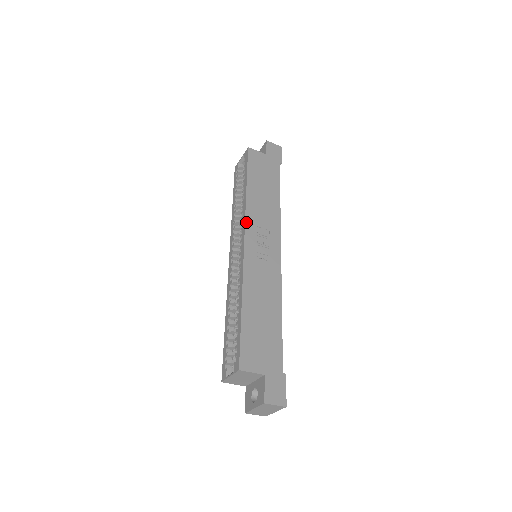
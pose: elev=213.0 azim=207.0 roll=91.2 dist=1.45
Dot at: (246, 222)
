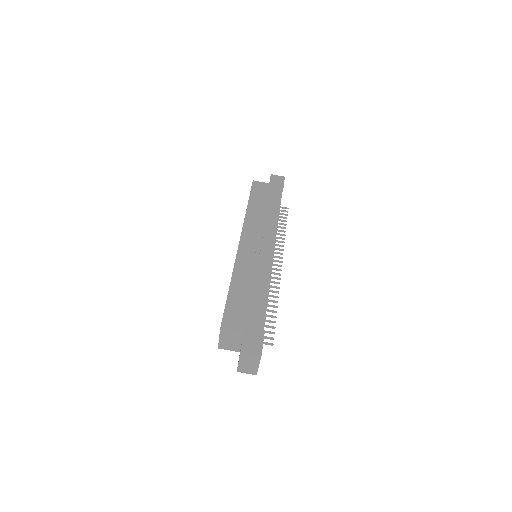
Dot at: (243, 229)
